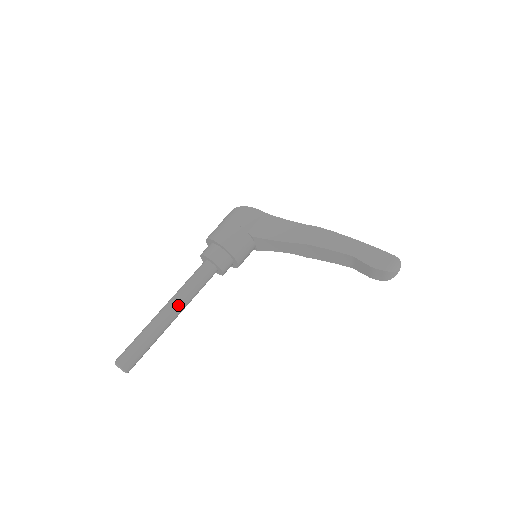
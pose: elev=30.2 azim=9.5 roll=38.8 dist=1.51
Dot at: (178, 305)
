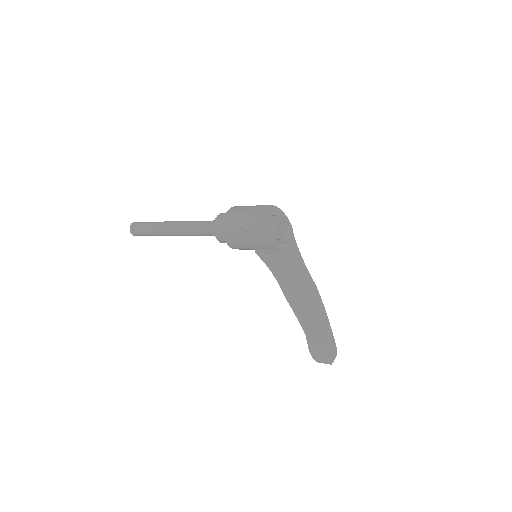
Dot at: (181, 235)
